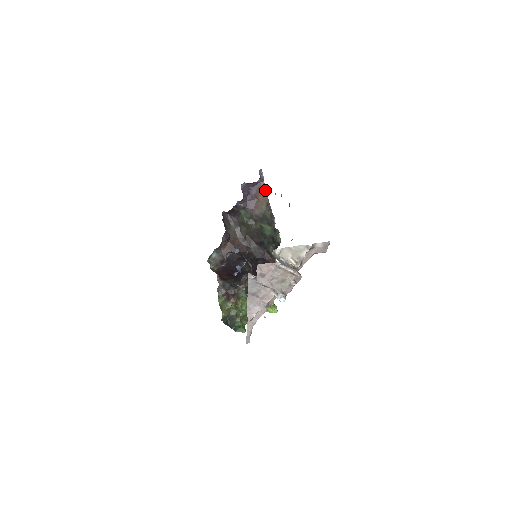
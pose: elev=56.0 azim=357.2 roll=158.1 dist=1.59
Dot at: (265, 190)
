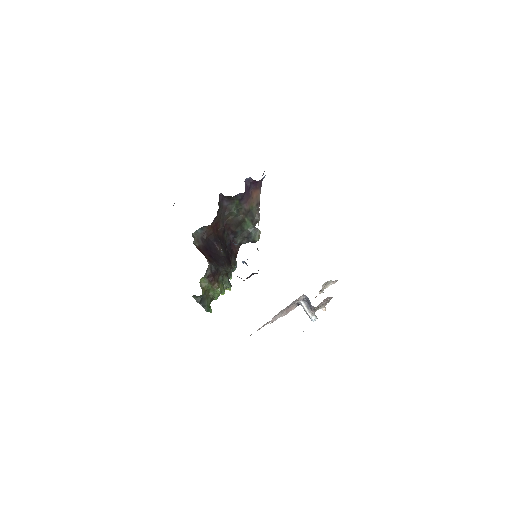
Dot at: (260, 191)
